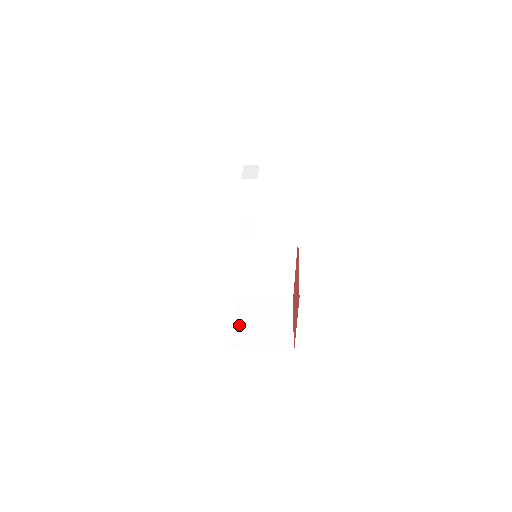
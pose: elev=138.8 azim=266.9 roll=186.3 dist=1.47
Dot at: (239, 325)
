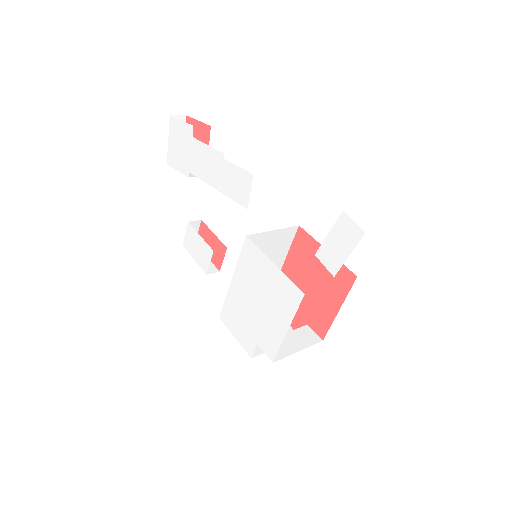
Dot at: occluded
